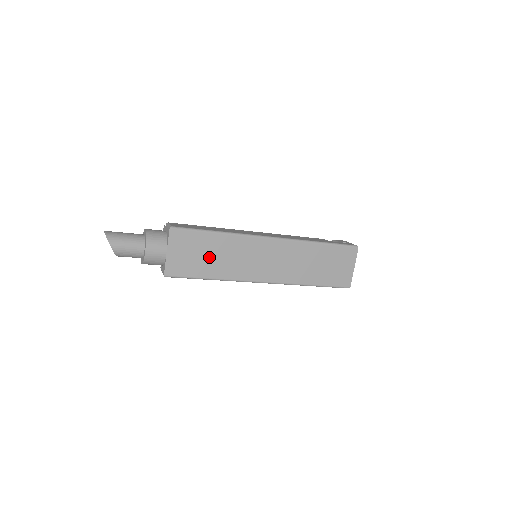
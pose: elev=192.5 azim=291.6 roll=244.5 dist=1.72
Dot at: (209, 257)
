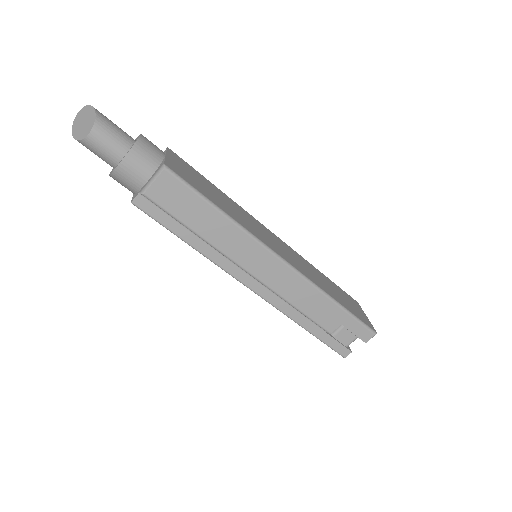
Dot at: (214, 195)
